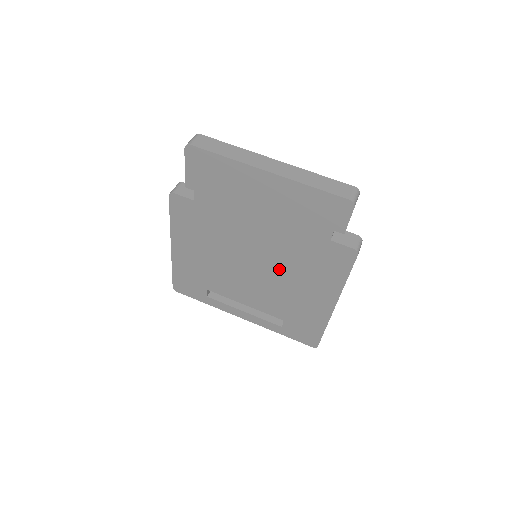
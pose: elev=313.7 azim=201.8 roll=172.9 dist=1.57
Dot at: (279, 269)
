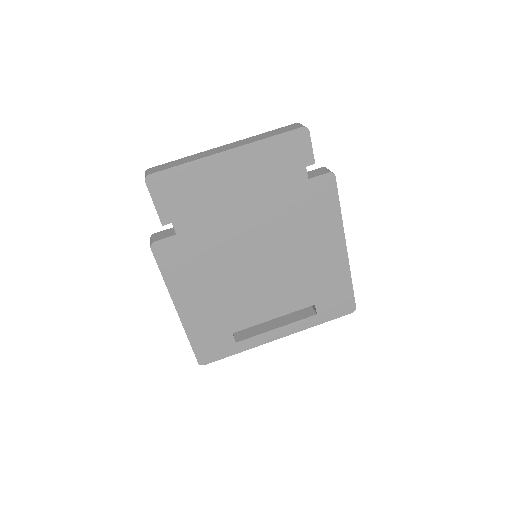
Dot at: (283, 247)
